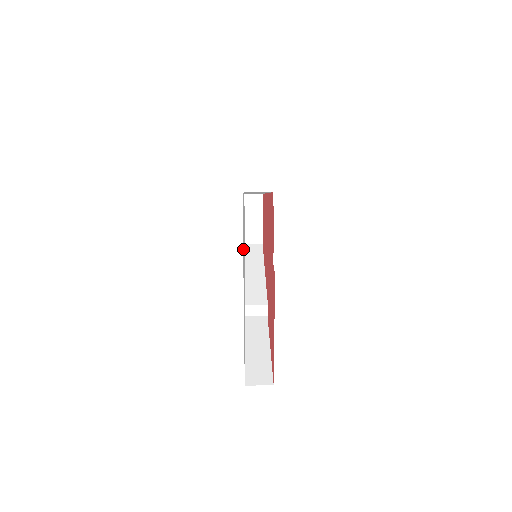
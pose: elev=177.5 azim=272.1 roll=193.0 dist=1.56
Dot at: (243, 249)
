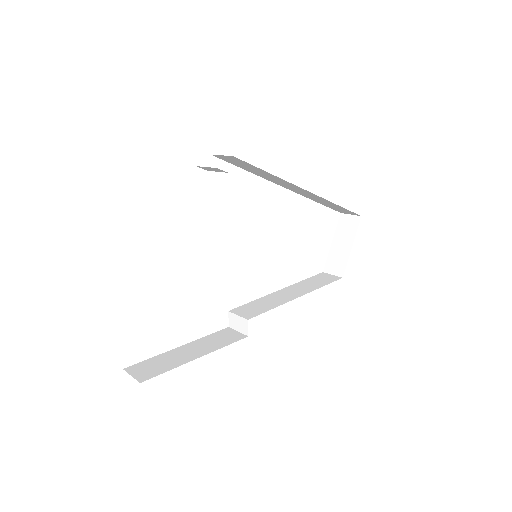
Dot at: occluded
